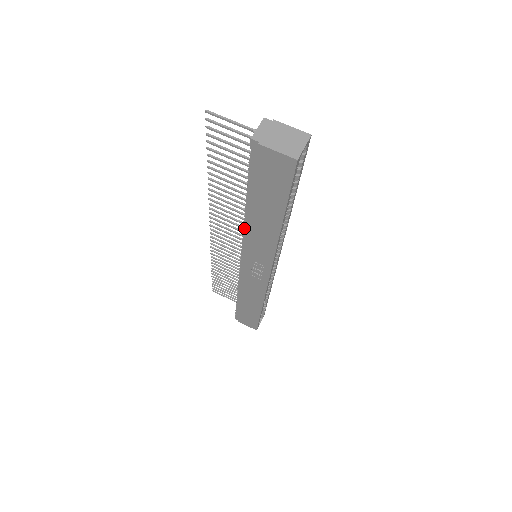
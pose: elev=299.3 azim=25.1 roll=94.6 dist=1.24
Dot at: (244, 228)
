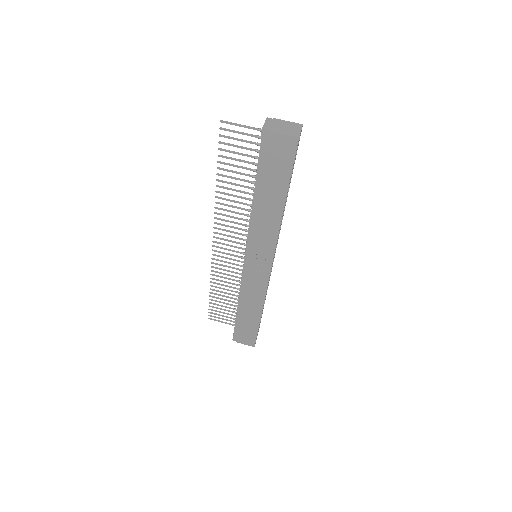
Dot at: (250, 221)
